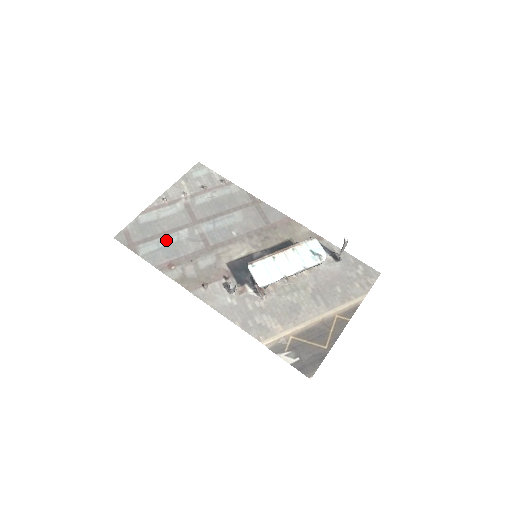
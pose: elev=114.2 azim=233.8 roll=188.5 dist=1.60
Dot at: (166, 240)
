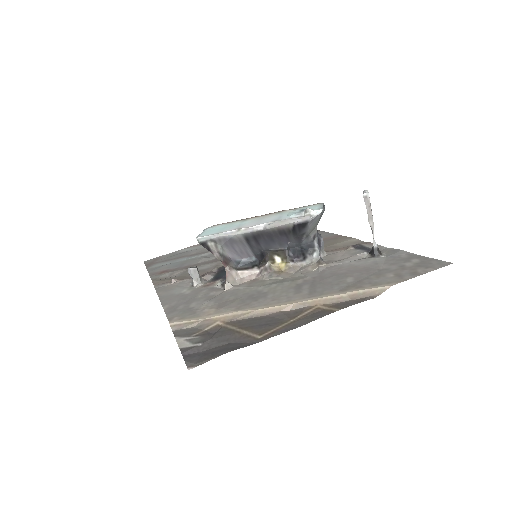
Dot at: (183, 259)
